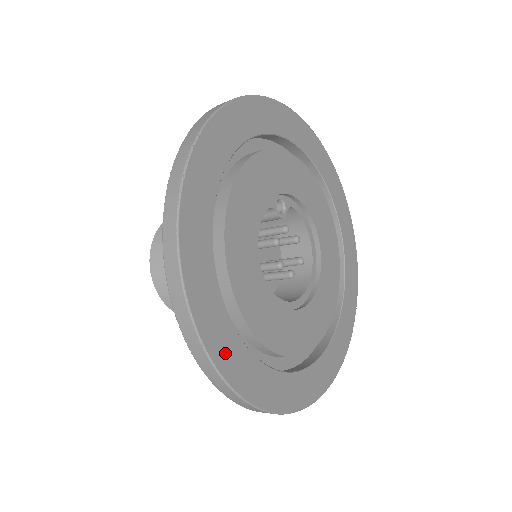
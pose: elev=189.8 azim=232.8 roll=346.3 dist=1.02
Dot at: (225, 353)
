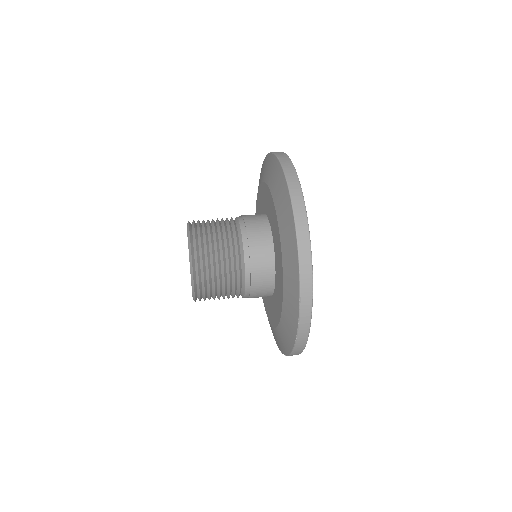
Dot at: occluded
